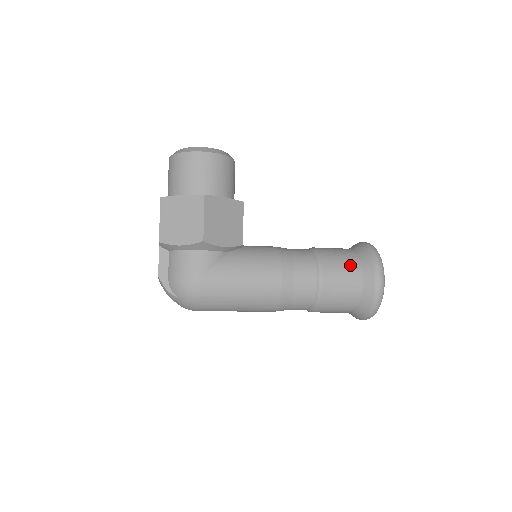
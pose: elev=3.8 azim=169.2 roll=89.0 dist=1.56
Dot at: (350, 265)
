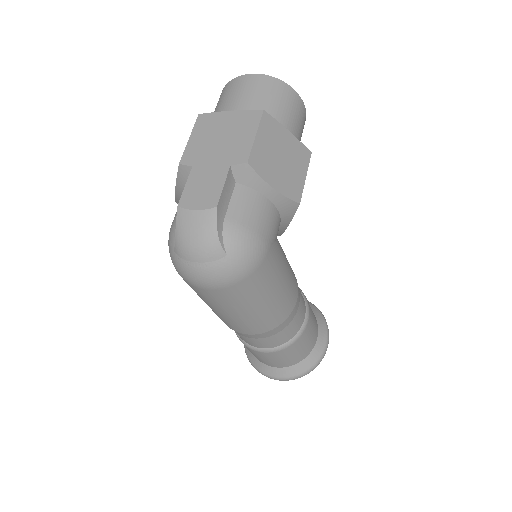
Dot at: (314, 315)
